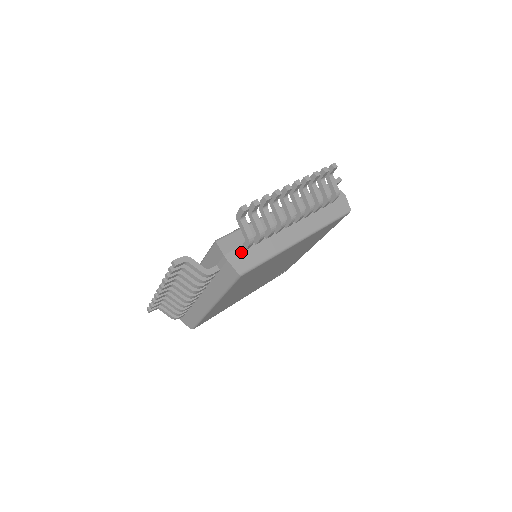
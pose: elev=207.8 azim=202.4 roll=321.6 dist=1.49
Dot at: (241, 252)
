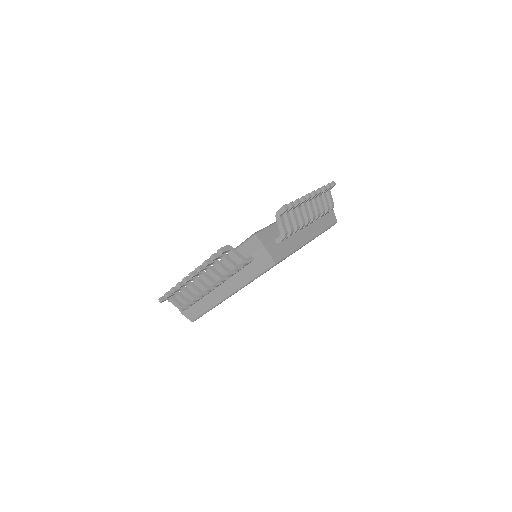
Dot at: (275, 245)
